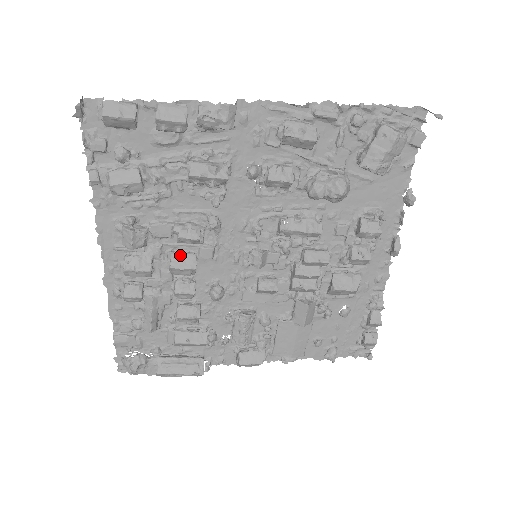
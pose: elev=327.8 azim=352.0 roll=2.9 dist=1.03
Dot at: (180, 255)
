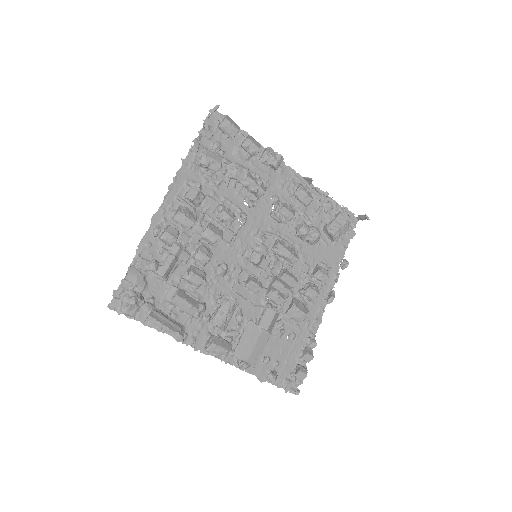
Dot at: (215, 226)
